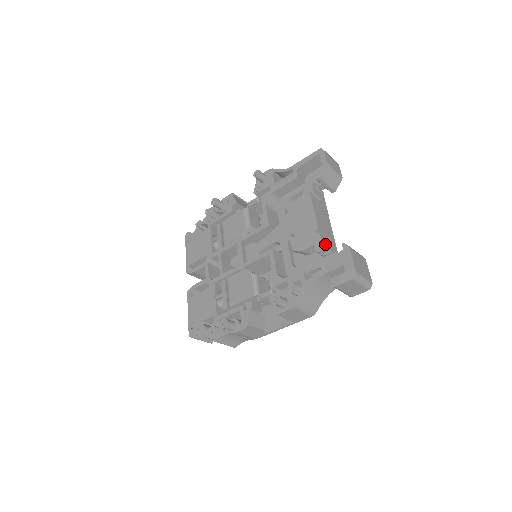
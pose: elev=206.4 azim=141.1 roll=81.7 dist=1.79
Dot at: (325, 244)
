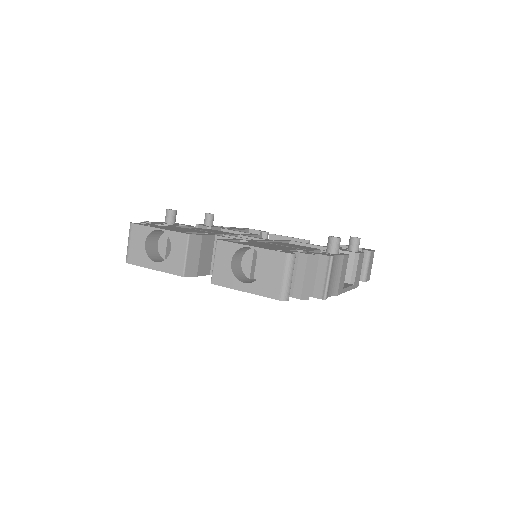
Dot at: occluded
